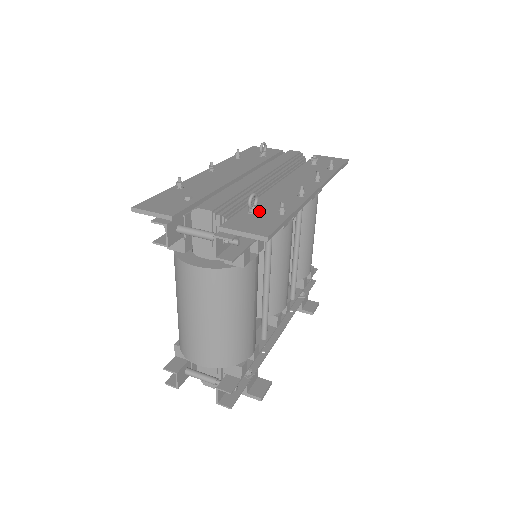
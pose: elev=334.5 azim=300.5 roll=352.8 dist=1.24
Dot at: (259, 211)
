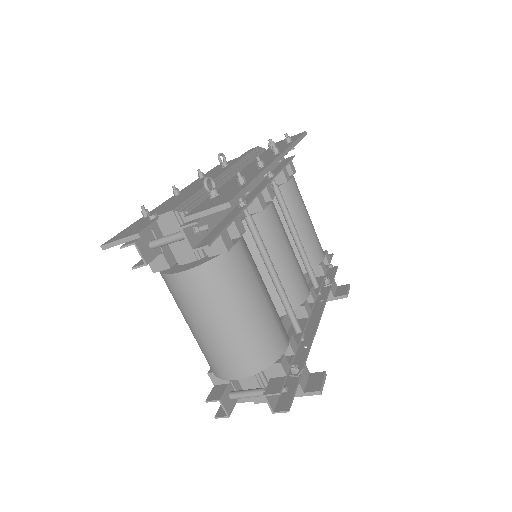
Dot at: (221, 193)
